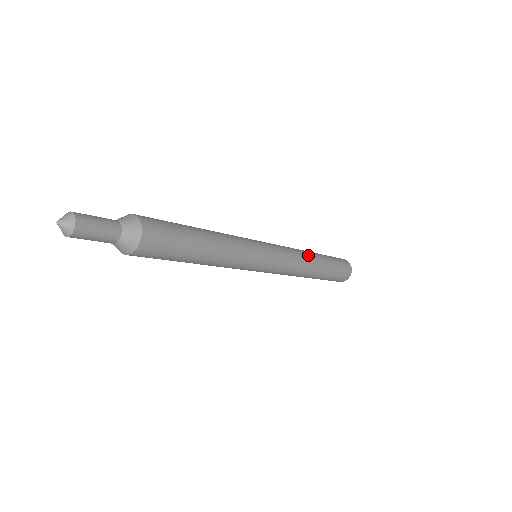
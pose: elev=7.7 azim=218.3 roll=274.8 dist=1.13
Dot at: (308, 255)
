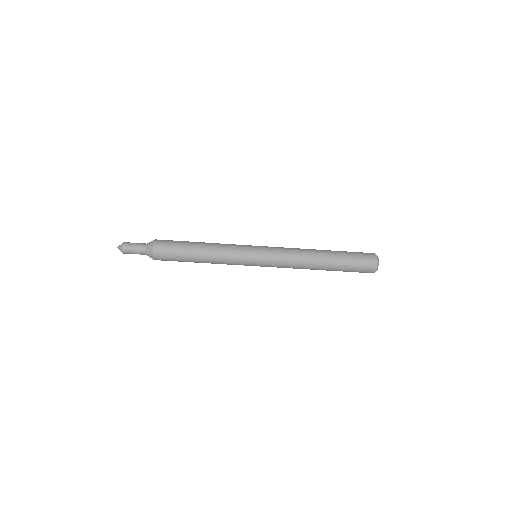
Dot at: occluded
